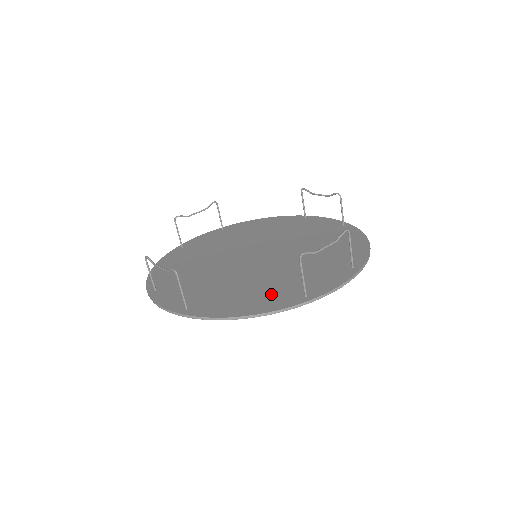
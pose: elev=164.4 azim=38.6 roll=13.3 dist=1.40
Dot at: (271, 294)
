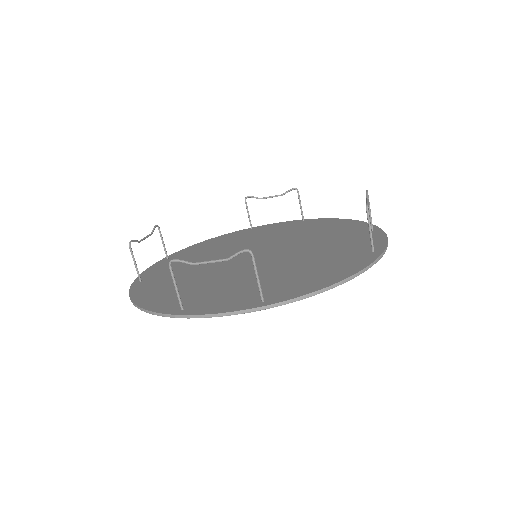
Dot at: occluded
